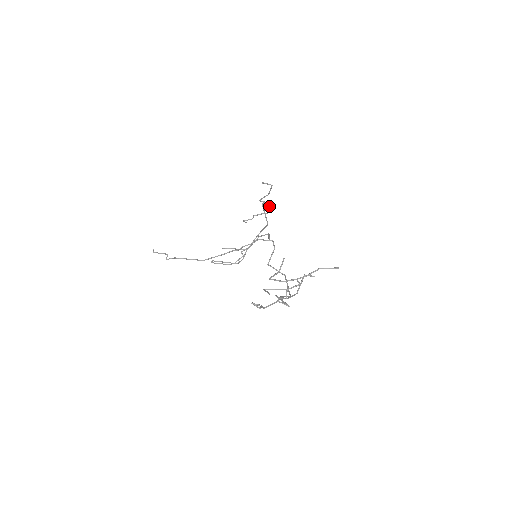
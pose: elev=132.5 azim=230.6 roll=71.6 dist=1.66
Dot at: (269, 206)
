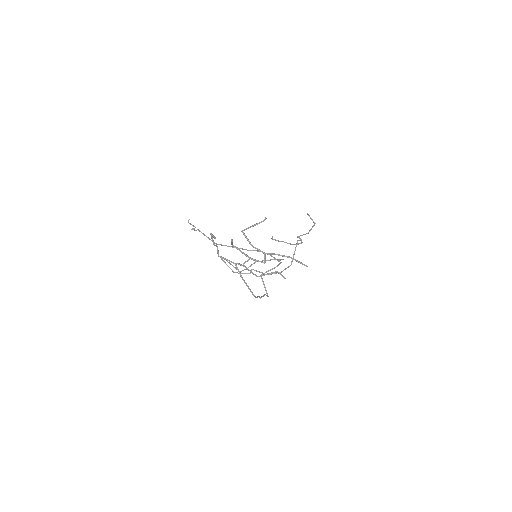
Dot at: (301, 242)
